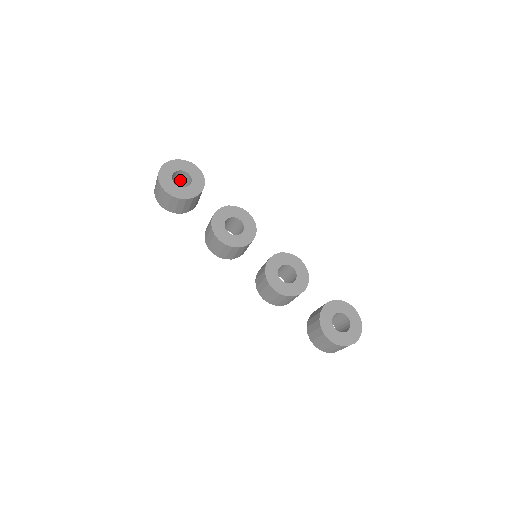
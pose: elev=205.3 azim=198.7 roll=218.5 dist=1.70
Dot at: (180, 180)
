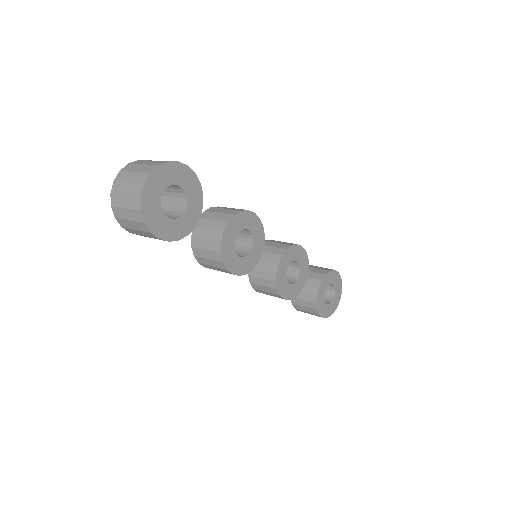
Dot at: occluded
